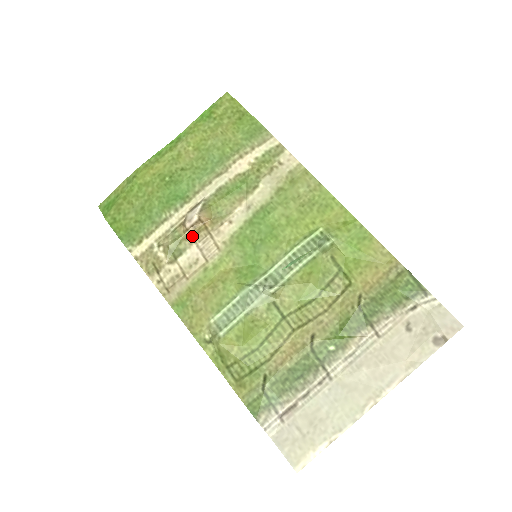
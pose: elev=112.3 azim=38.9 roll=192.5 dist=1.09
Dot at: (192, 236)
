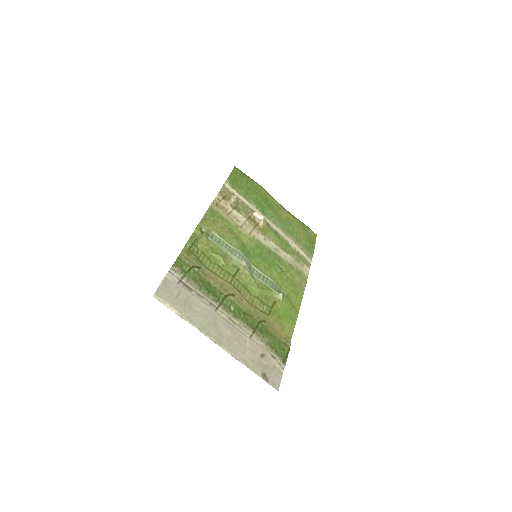
Dot at: (249, 217)
